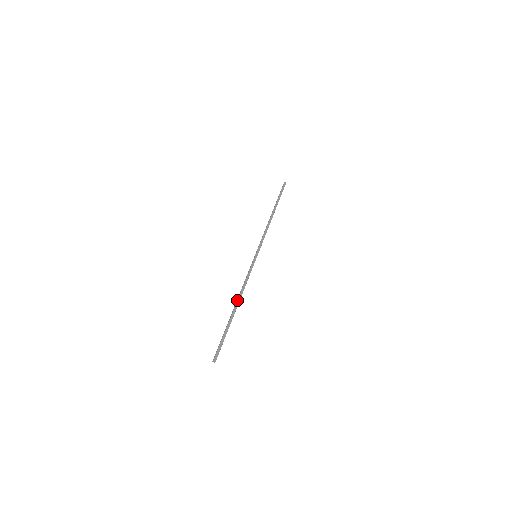
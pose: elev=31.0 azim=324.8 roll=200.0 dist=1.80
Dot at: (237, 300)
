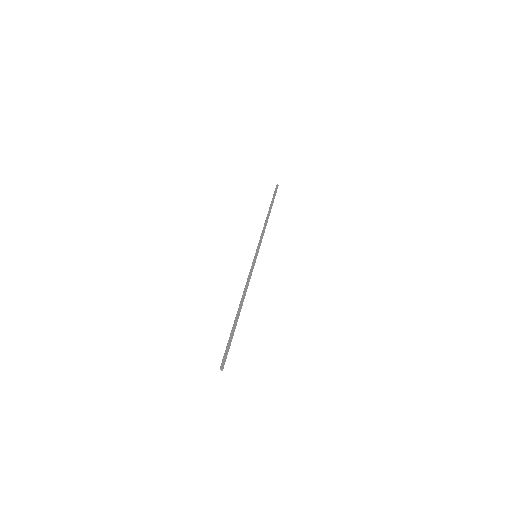
Dot at: (241, 301)
